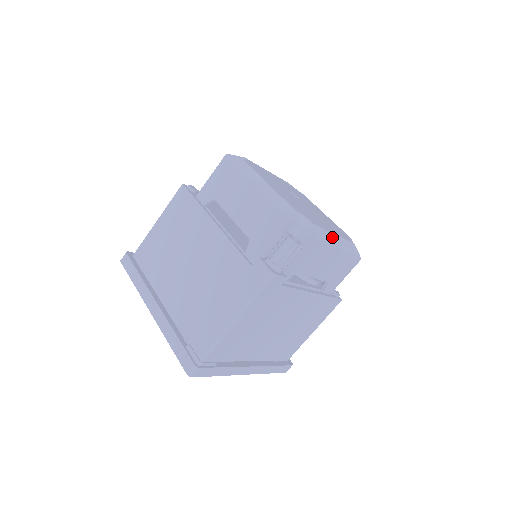
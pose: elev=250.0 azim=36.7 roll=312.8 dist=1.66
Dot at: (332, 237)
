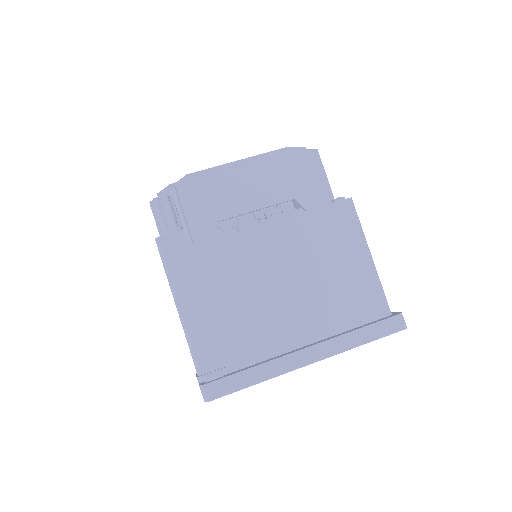
Dot at: (228, 165)
